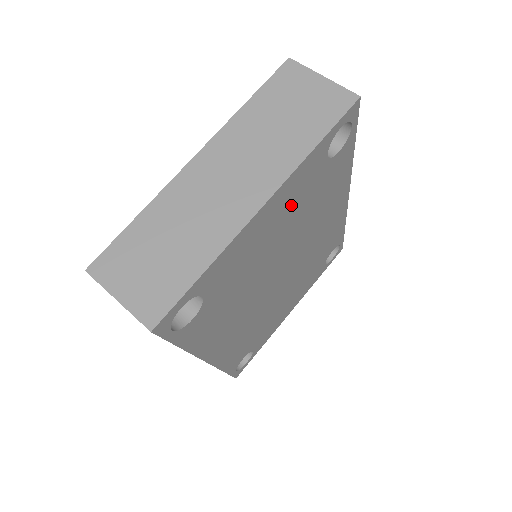
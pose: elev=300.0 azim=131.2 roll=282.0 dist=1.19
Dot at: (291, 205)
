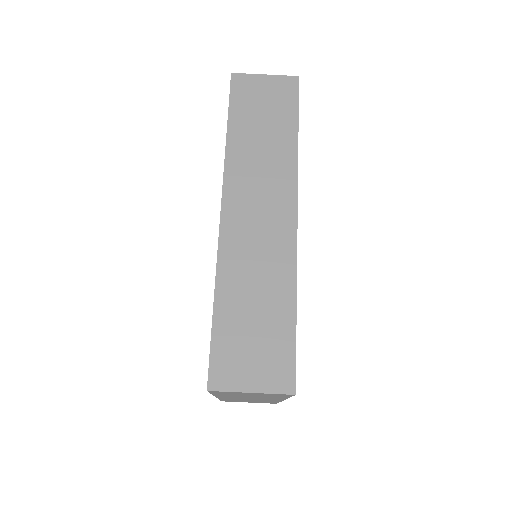
Dot at: occluded
